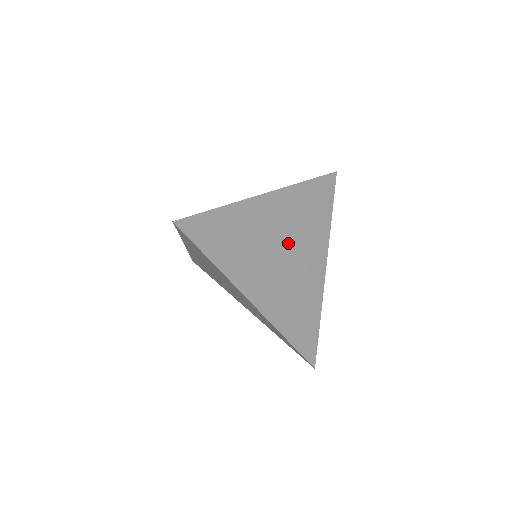
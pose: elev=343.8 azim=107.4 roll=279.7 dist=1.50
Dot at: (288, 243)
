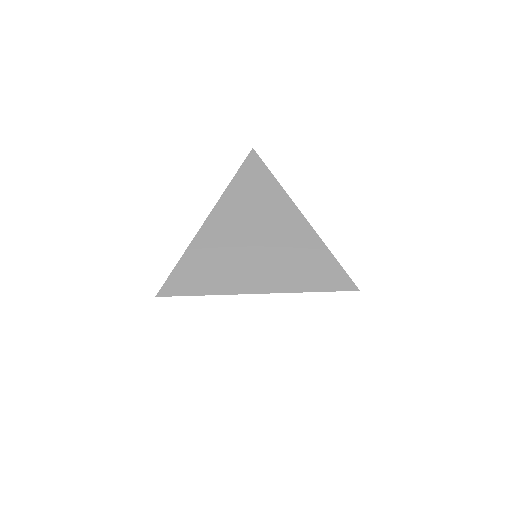
Dot at: occluded
